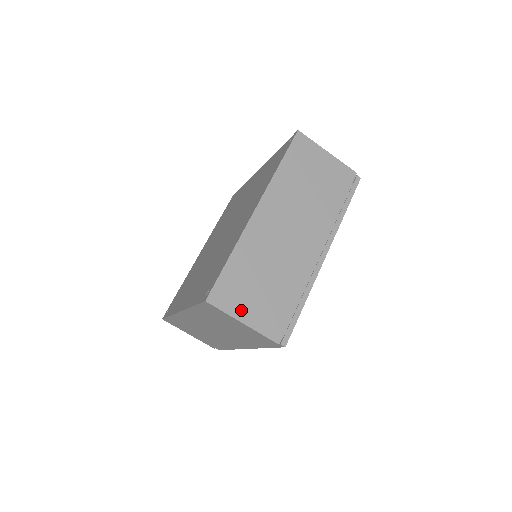
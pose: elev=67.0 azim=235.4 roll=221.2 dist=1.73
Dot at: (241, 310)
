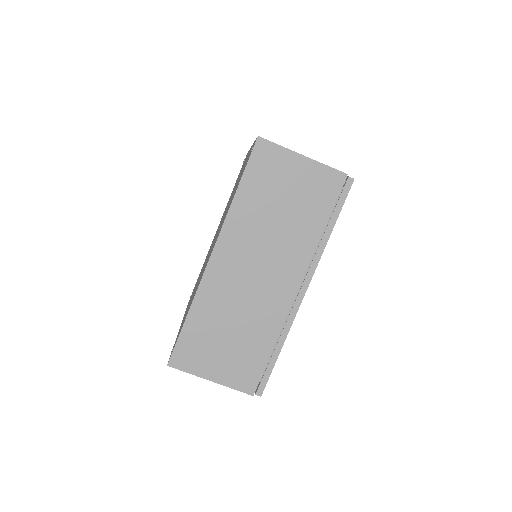
Dot at: (207, 368)
